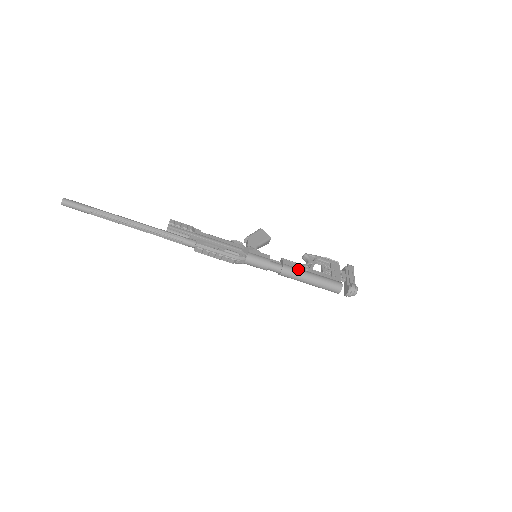
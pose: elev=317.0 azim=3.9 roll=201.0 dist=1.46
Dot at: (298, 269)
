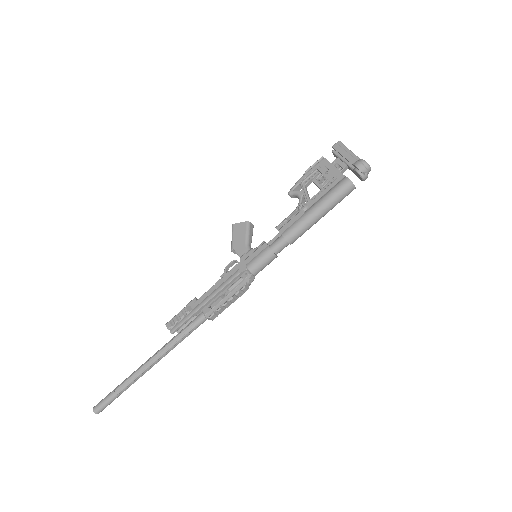
Dot at: (298, 221)
